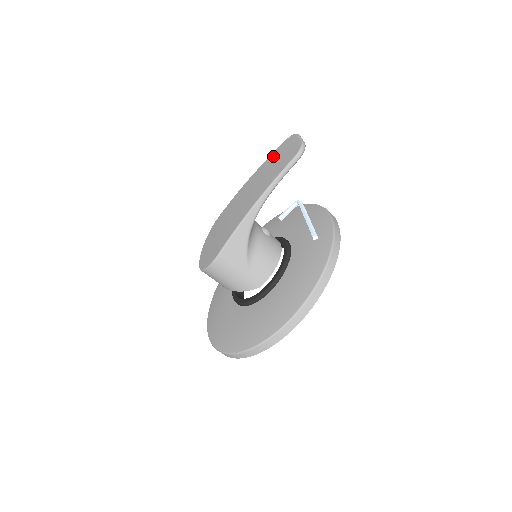
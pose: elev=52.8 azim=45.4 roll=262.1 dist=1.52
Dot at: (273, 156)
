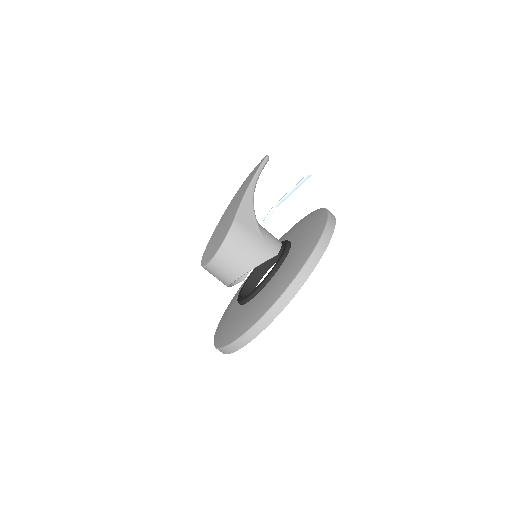
Dot at: (242, 185)
